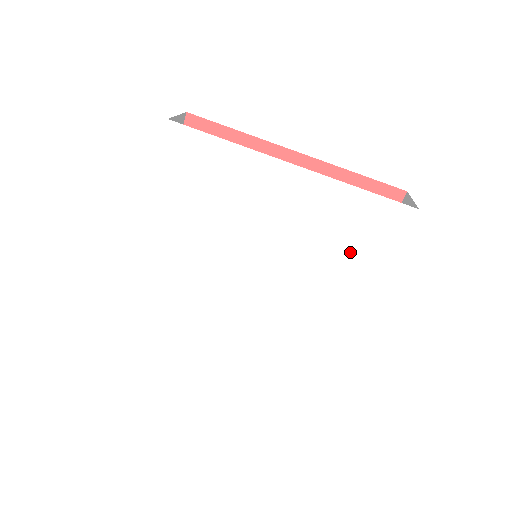
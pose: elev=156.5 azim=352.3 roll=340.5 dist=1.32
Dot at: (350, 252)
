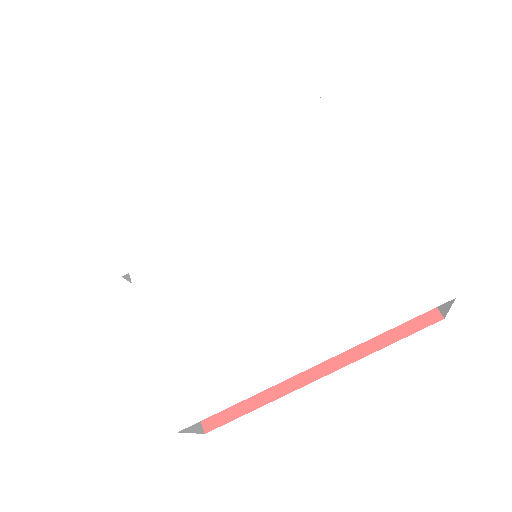
Dot at: (302, 149)
